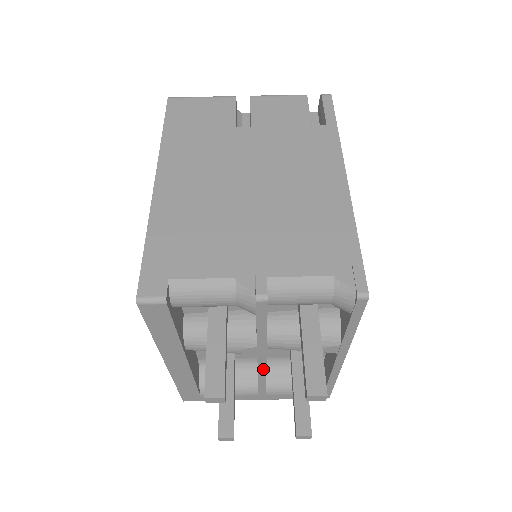
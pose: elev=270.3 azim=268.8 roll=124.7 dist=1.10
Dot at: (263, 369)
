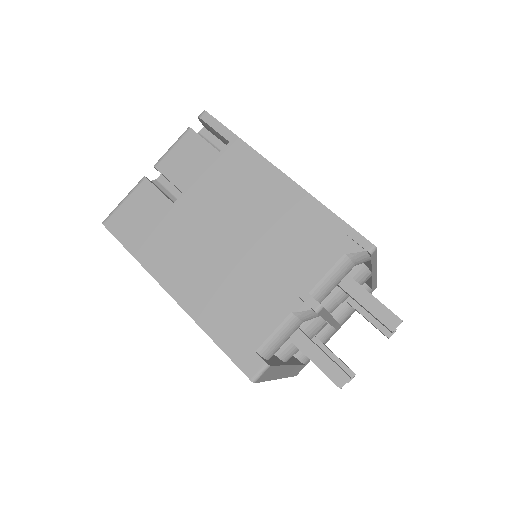
Dot at: (334, 322)
